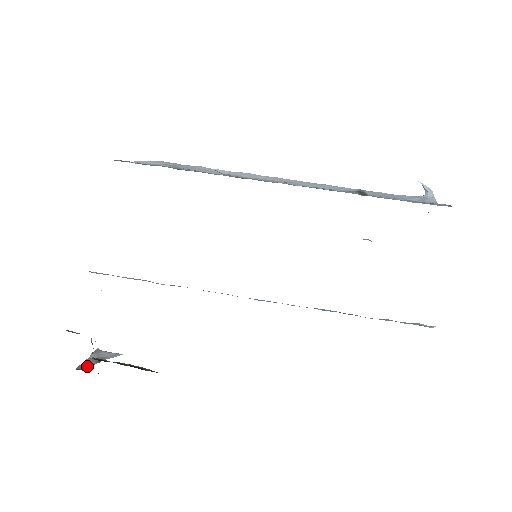
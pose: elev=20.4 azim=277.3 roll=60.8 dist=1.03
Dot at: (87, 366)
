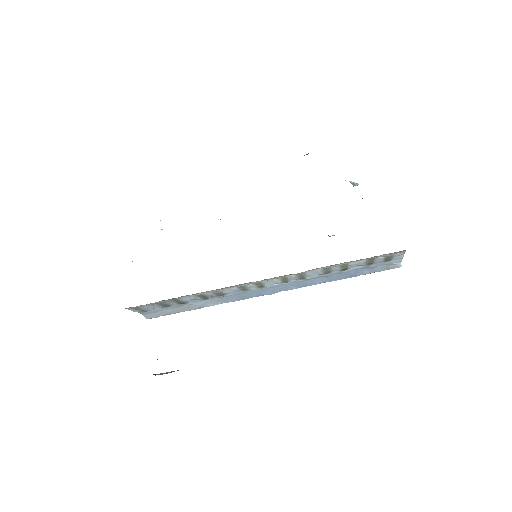
Dot at: occluded
